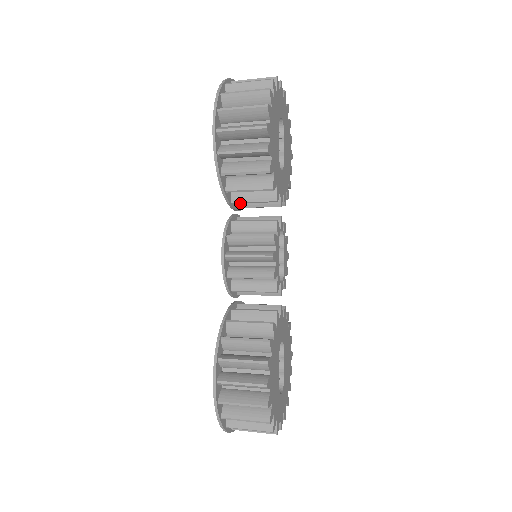
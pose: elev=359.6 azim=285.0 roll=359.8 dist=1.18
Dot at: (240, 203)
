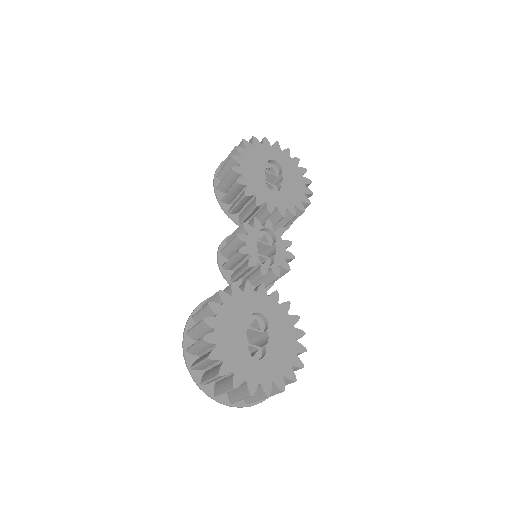
Dot at: occluded
